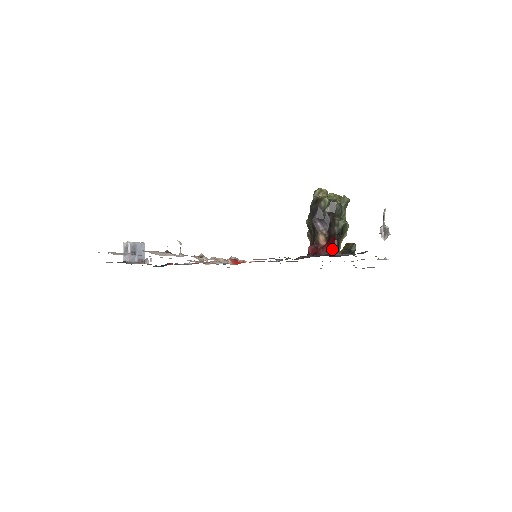
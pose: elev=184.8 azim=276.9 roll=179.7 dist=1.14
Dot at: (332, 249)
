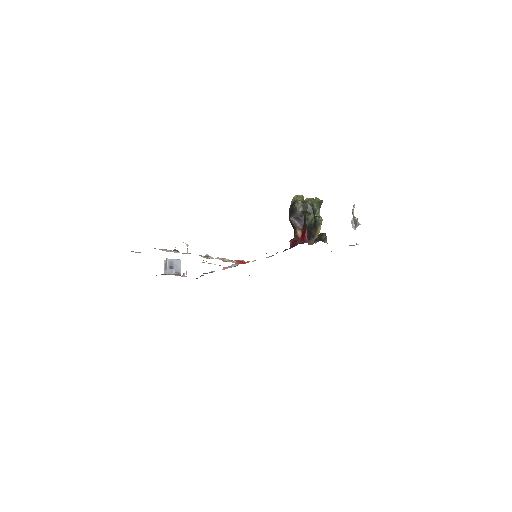
Dot at: (304, 238)
